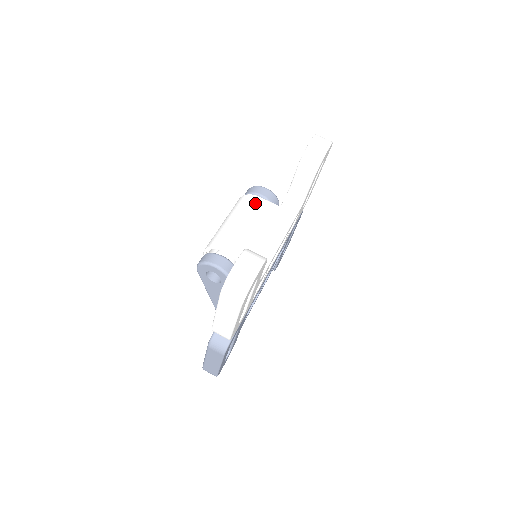
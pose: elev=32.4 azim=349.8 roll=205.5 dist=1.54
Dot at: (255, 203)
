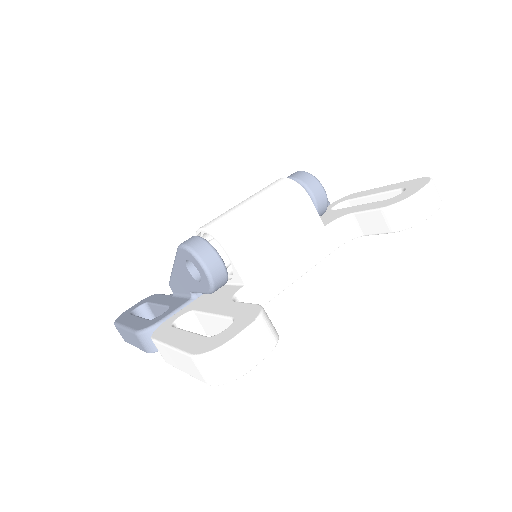
Dot at: (301, 205)
